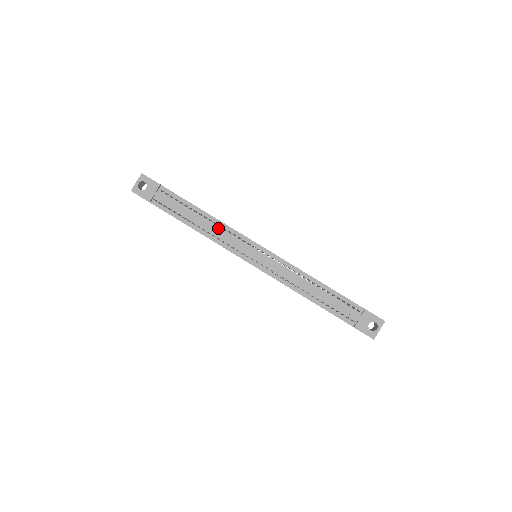
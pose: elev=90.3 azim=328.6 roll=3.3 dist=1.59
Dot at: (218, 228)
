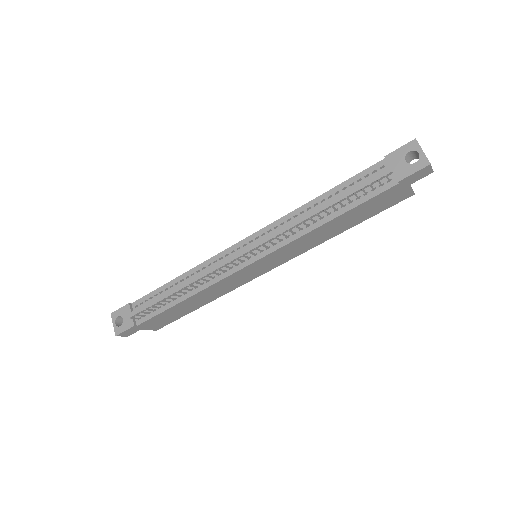
Dot at: (199, 274)
